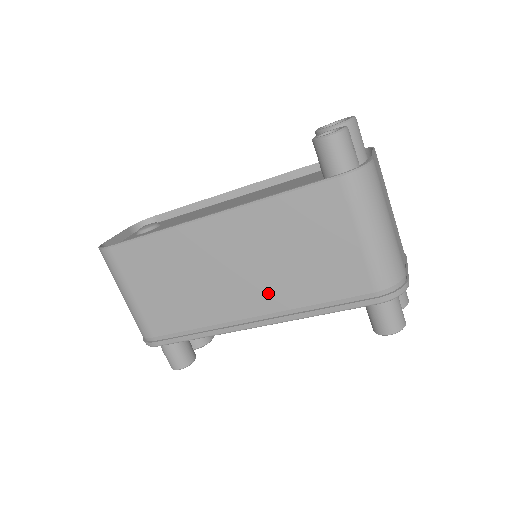
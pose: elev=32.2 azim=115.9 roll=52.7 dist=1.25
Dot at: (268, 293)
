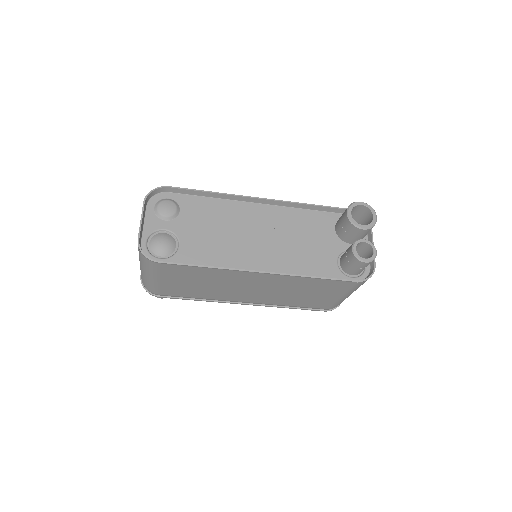
Dot at: (266, 299)
